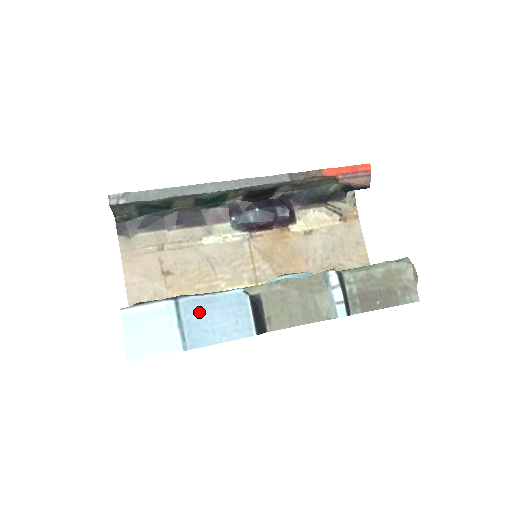
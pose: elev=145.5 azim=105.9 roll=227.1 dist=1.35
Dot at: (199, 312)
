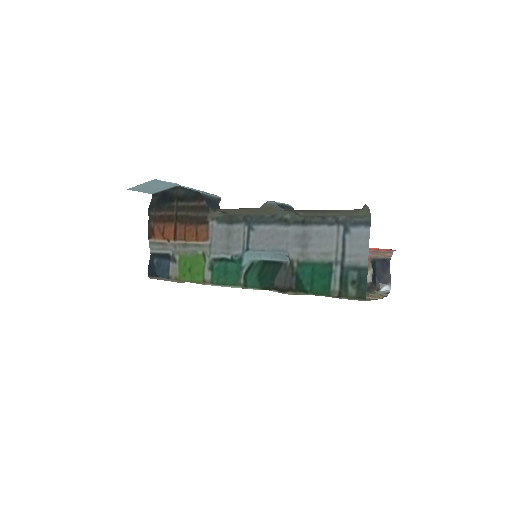
Dot at: (184, 186)
